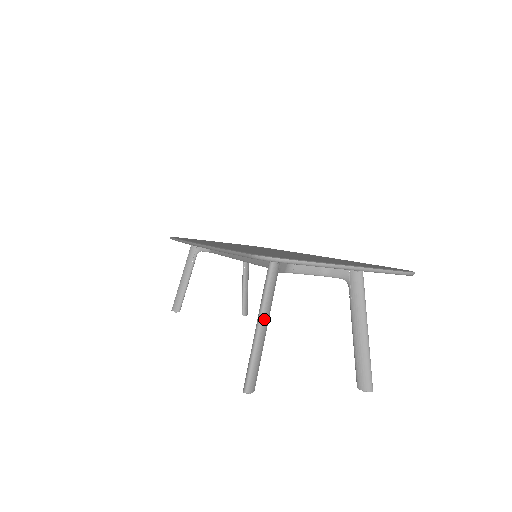
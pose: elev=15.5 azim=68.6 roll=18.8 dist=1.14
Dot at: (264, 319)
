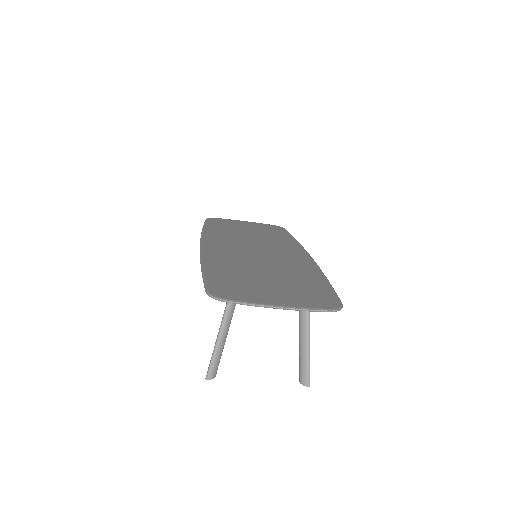
Dot at: (223, 330)
